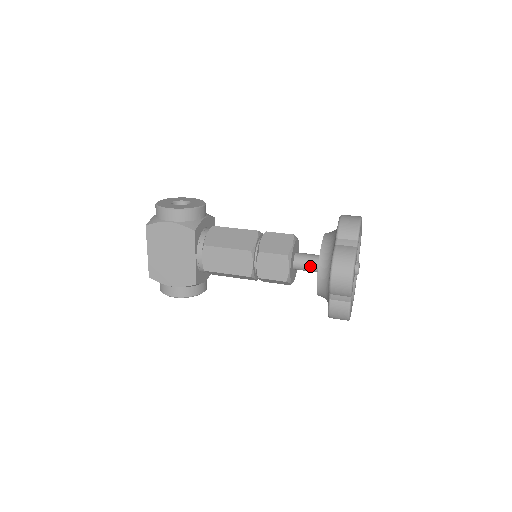
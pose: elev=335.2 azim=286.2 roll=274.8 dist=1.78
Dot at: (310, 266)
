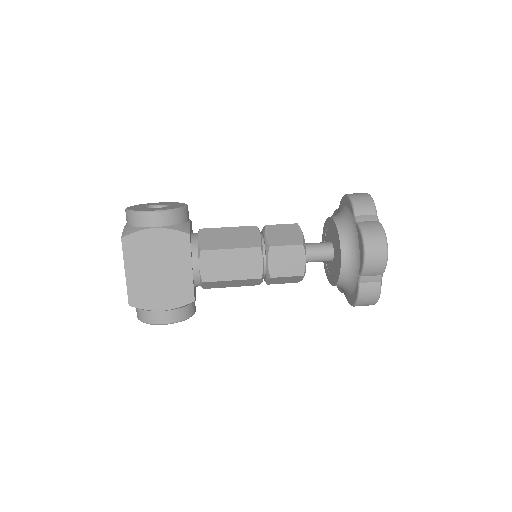
Dot at: (322, 255)
